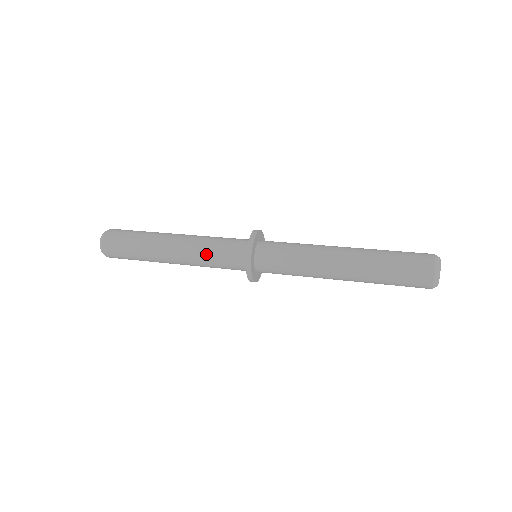
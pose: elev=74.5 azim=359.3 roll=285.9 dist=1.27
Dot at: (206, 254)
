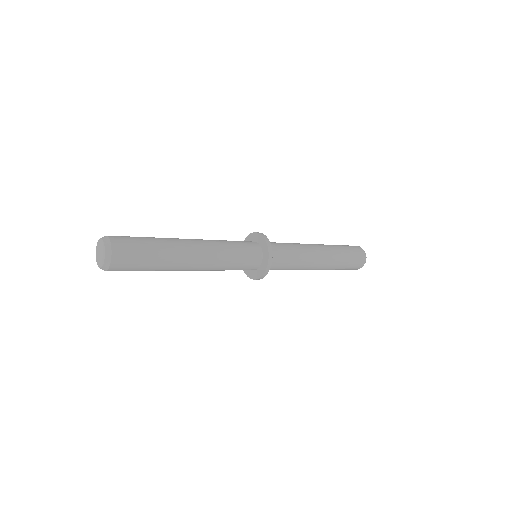
Dot at: (222, 270)
